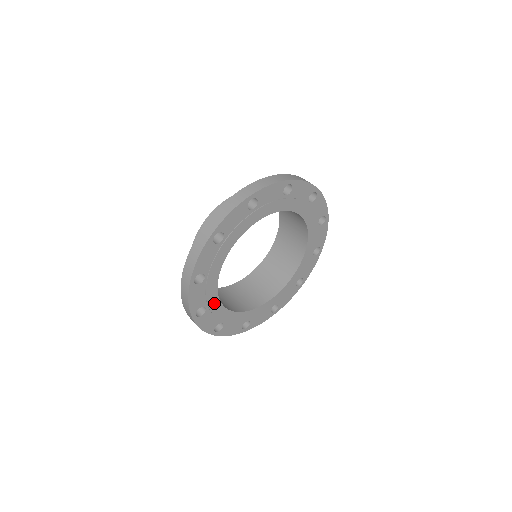
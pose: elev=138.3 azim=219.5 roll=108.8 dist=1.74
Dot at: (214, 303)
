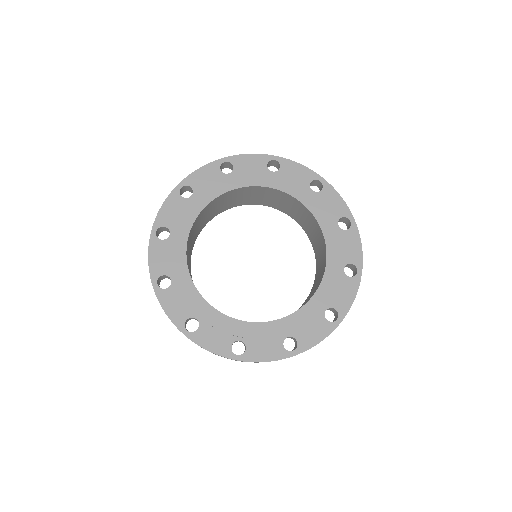
Dot at: (183, 277)
